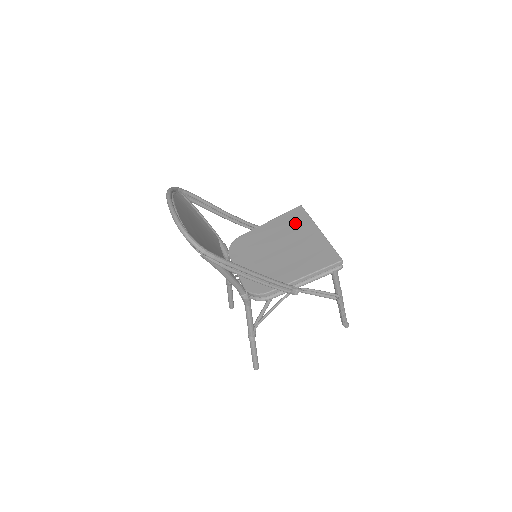
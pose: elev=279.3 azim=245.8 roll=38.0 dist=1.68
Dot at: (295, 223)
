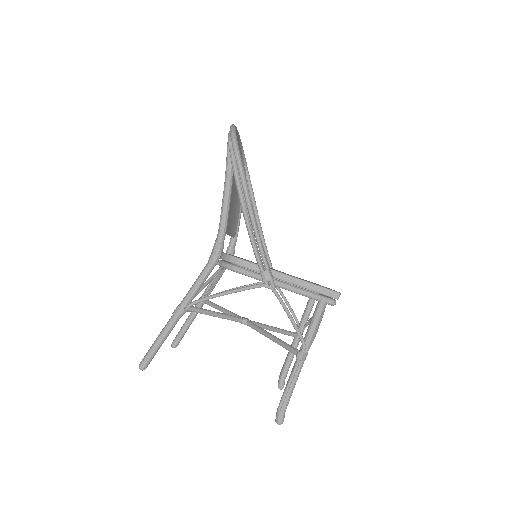
Dot at: occluded
